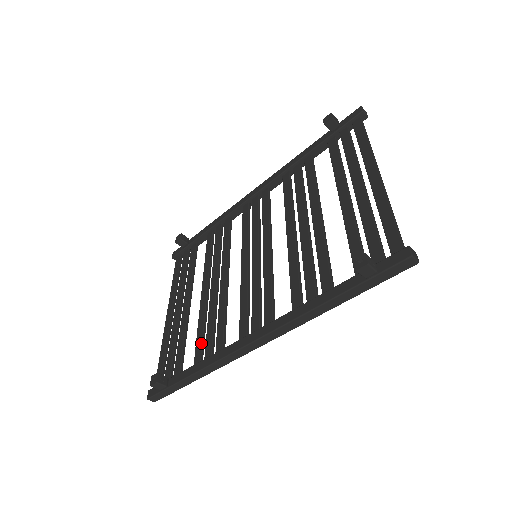
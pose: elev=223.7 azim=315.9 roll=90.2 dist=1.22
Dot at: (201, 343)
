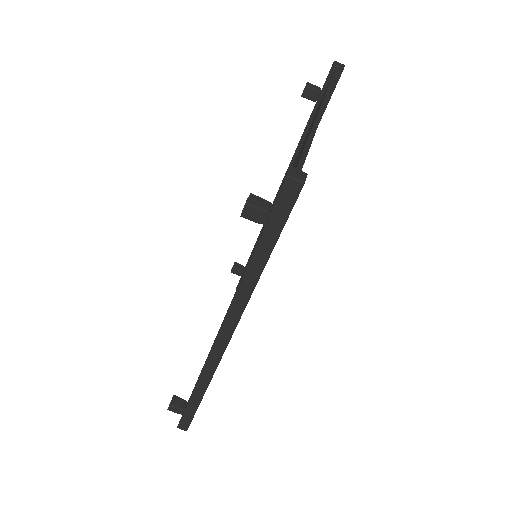
Dot at: occluded
